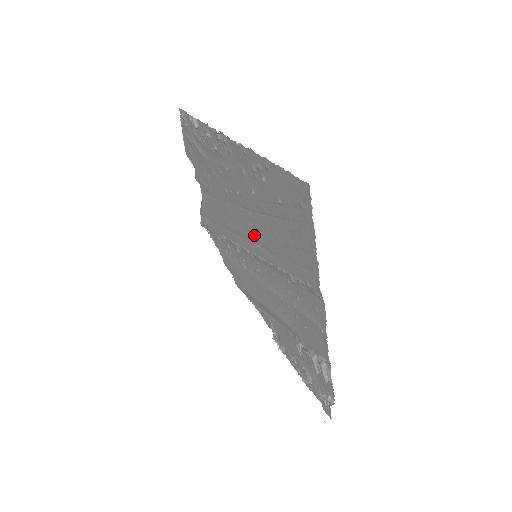
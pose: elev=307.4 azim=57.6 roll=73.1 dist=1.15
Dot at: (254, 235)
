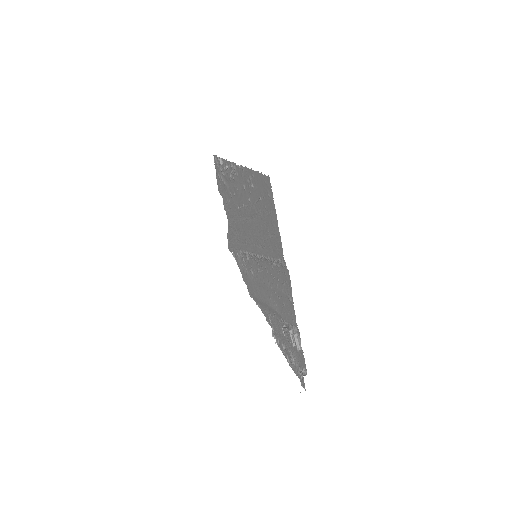
Dot at: (253, 237)
